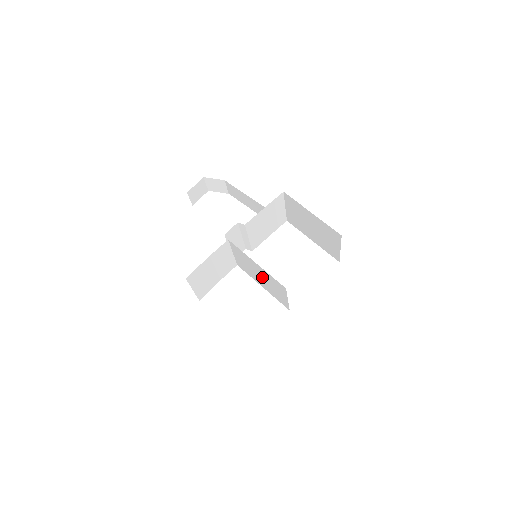
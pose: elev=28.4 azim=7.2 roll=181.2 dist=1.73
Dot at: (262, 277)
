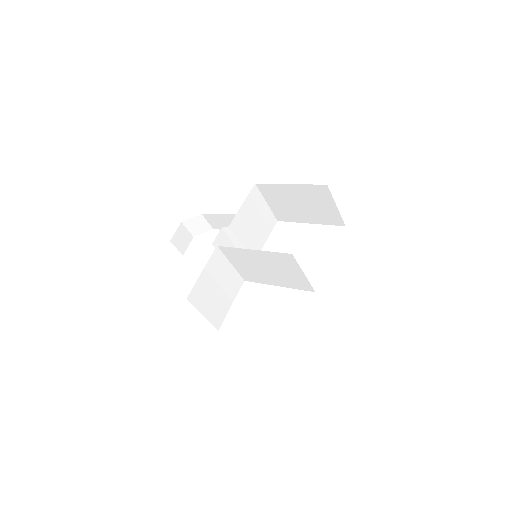
Dot at: (268, 268)
